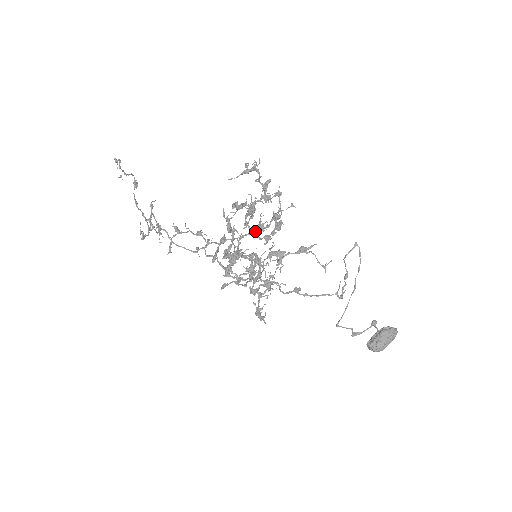
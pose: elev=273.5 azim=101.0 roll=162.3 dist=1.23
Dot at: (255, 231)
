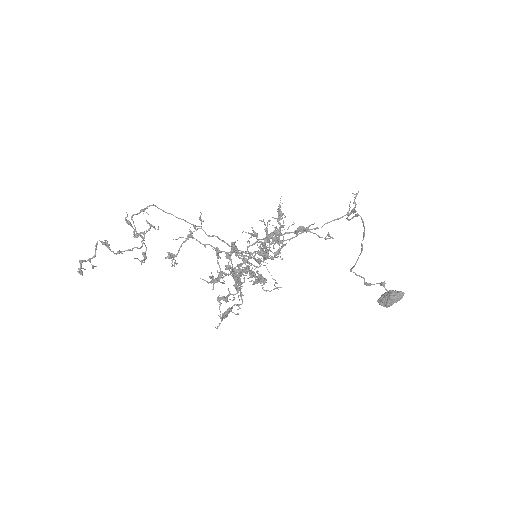
Dot at: occluded
